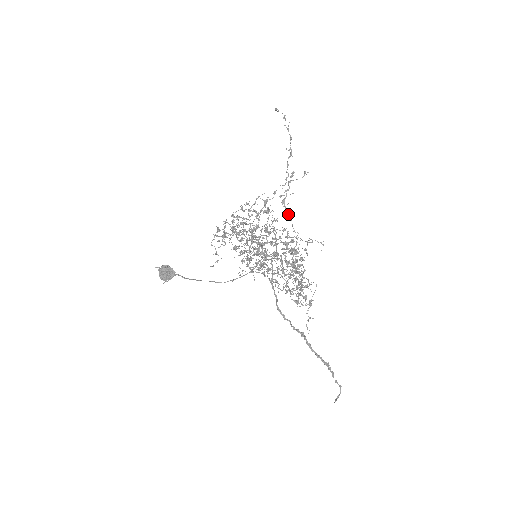
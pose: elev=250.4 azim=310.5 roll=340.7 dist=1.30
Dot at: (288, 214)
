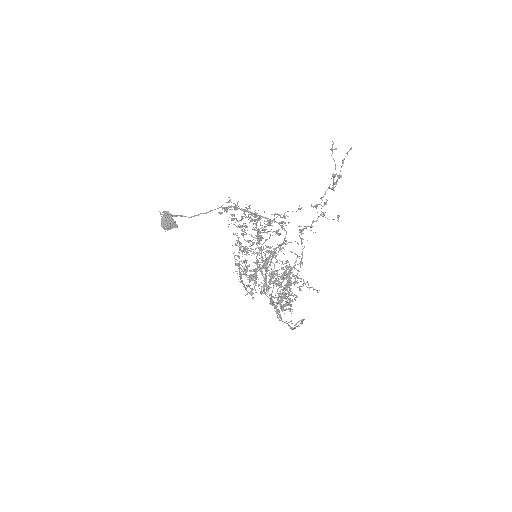
Dot at: (302, 239)
